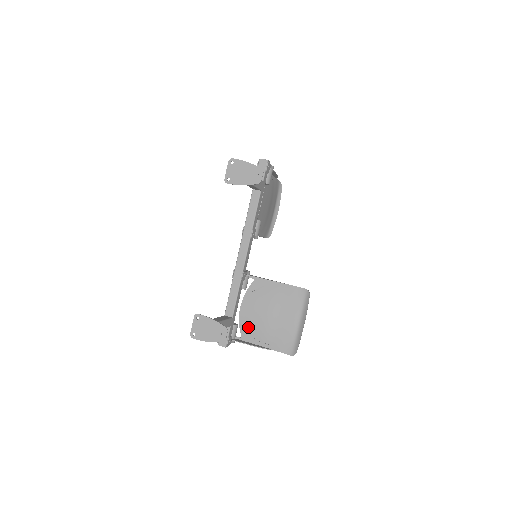
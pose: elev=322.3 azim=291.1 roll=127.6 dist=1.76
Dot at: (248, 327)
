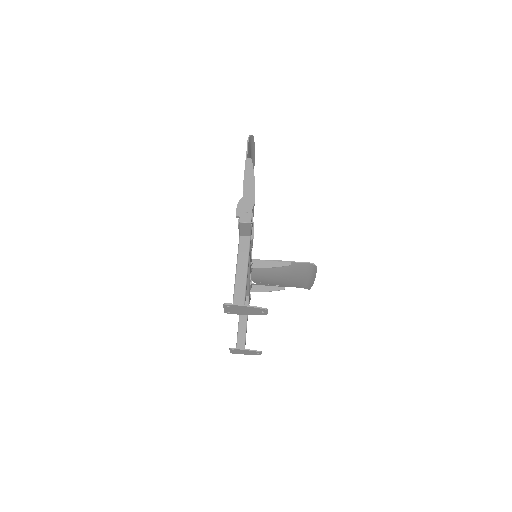
Dot at: (262, 282)
